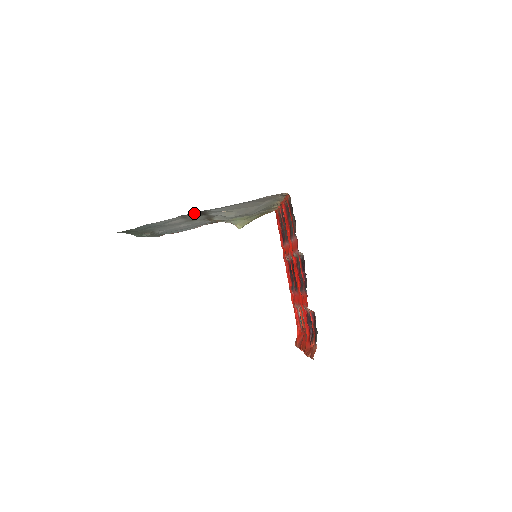
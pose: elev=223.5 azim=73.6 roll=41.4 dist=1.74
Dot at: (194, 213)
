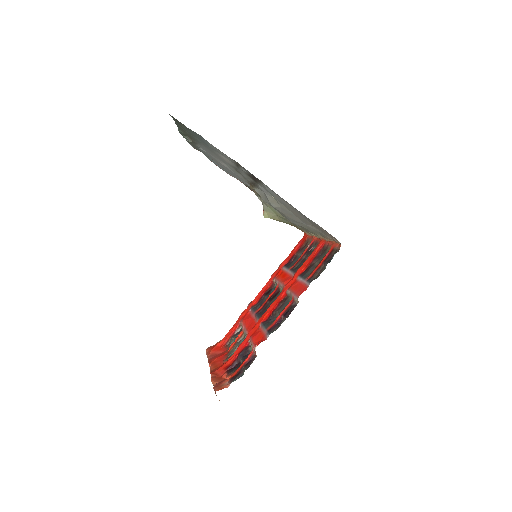
Dot at: occluded
